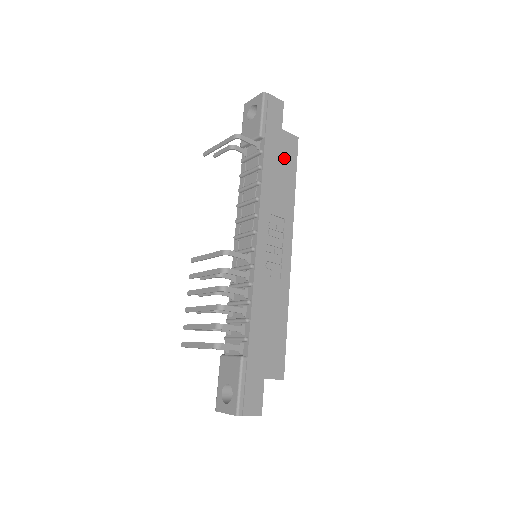
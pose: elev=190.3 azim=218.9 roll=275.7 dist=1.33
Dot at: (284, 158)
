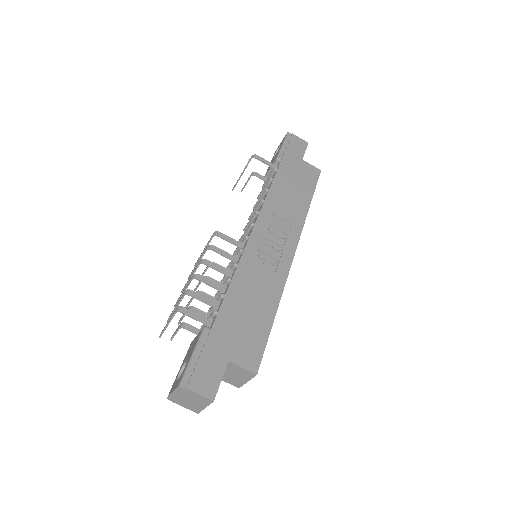
Dot at: (301, 180)
